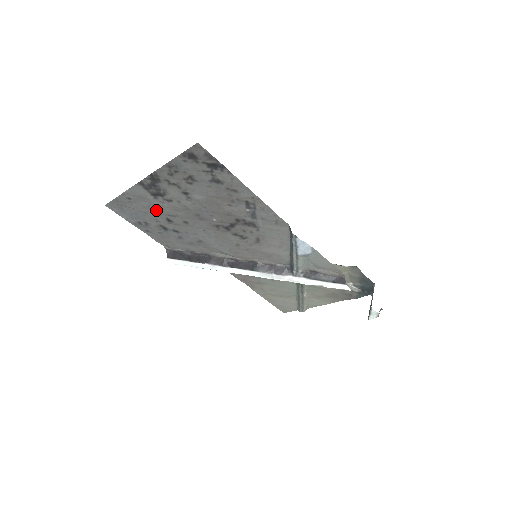
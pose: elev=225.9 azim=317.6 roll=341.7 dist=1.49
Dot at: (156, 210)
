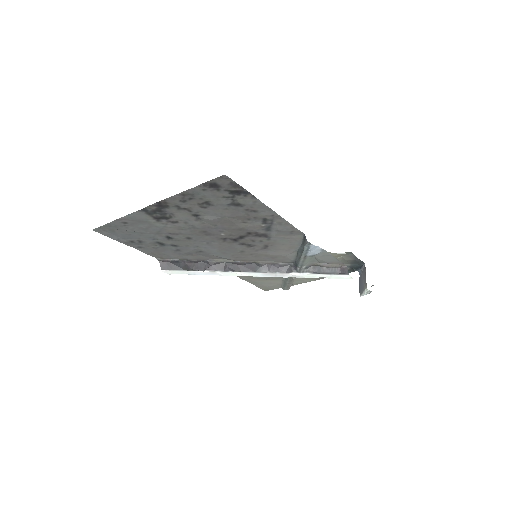
Dot at: (156, 230)
